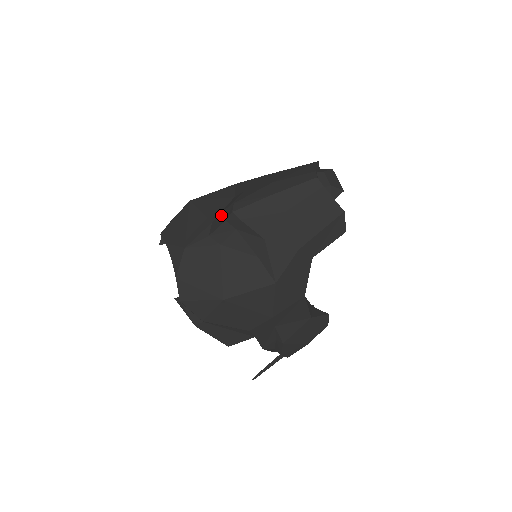
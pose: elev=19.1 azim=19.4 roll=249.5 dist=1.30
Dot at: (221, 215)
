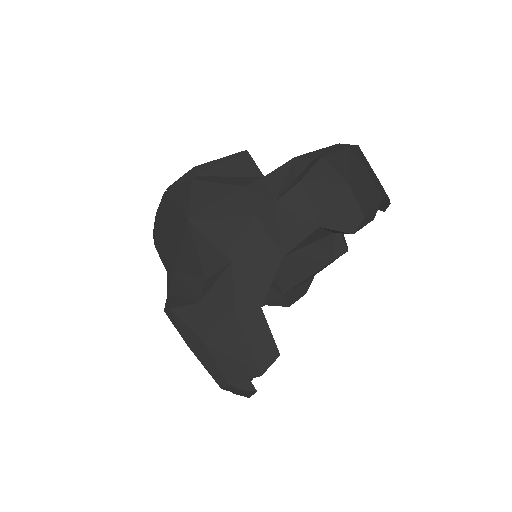
Dot at: (177, 281)
